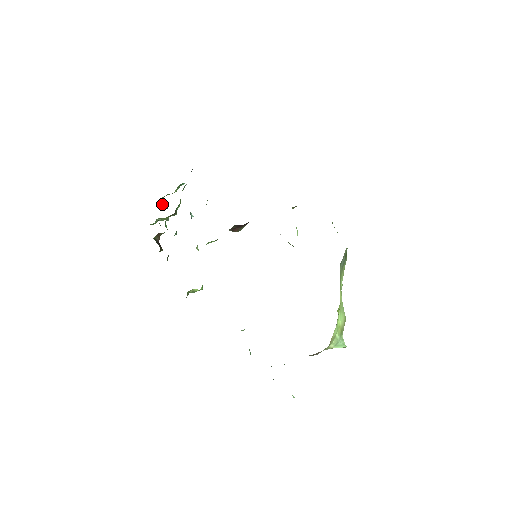
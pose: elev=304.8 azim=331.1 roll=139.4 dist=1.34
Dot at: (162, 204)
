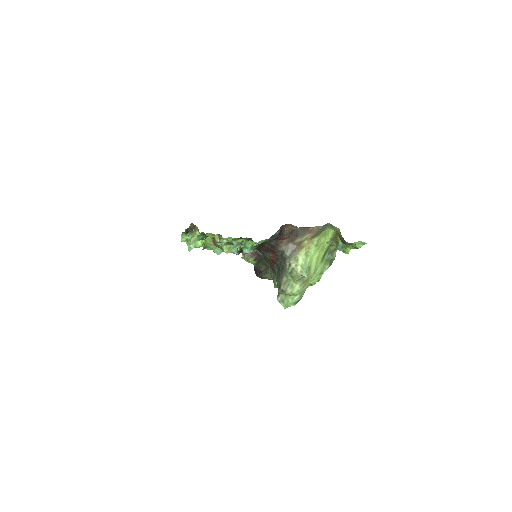
Dot at: occluded
